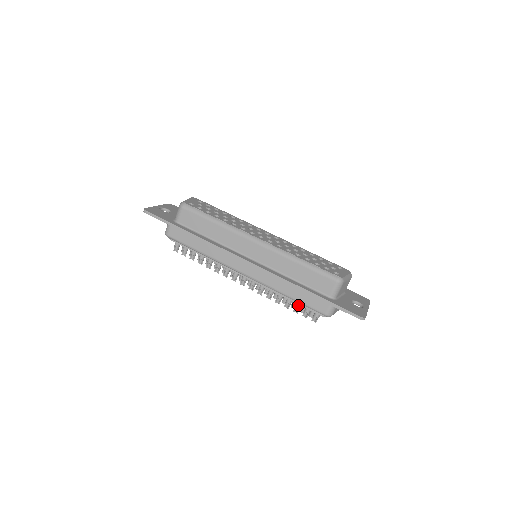
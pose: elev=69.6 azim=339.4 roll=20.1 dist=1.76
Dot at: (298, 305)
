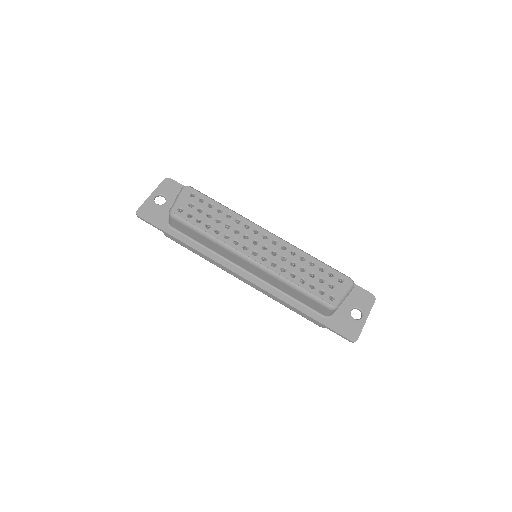
Dot at: occluded
